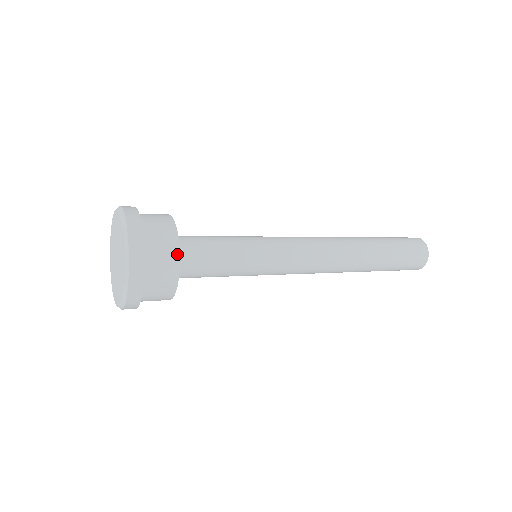
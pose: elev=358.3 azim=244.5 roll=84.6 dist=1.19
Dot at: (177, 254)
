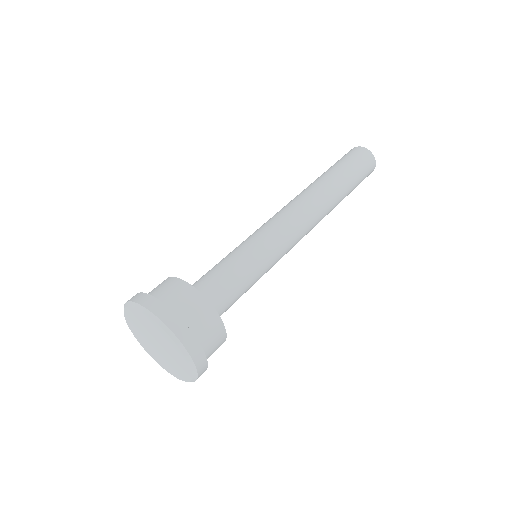
Dot at: occluded
